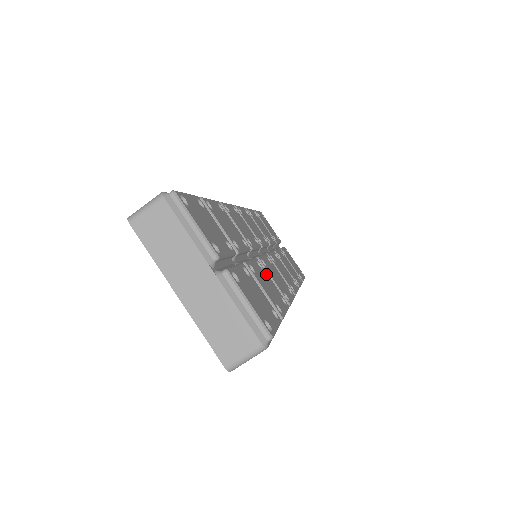
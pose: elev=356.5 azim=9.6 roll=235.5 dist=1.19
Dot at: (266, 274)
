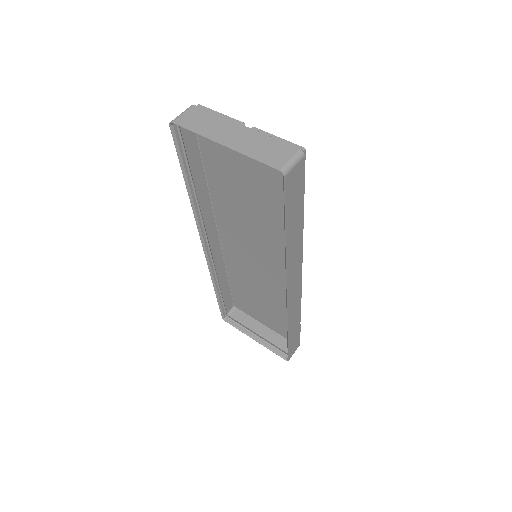
Dot at: occluded
